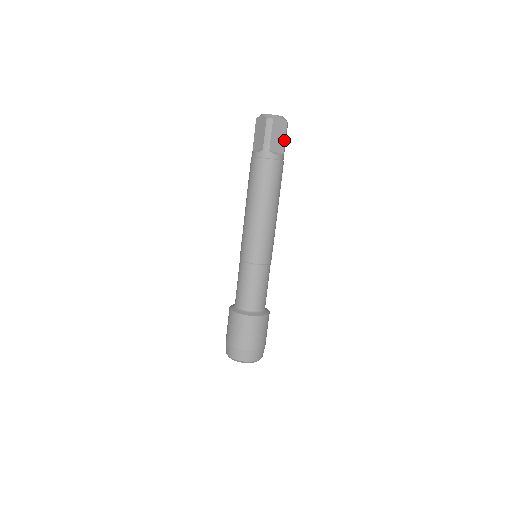
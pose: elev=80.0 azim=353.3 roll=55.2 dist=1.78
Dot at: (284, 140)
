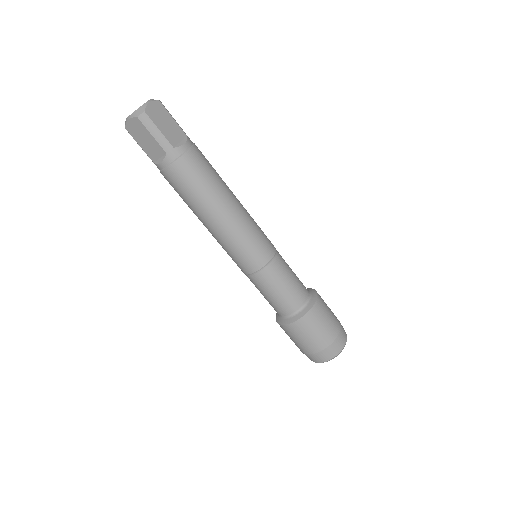
Dot at: (175, 122)
